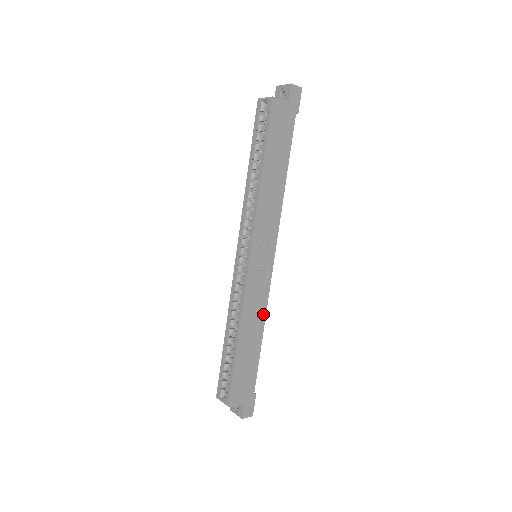
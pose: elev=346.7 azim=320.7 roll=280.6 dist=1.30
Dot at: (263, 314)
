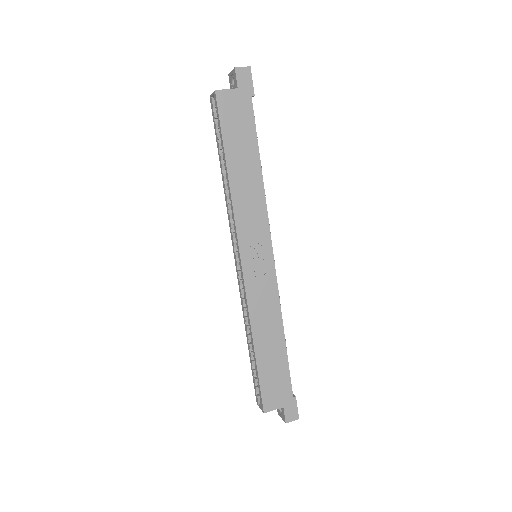
Dot at: (278, 314)
